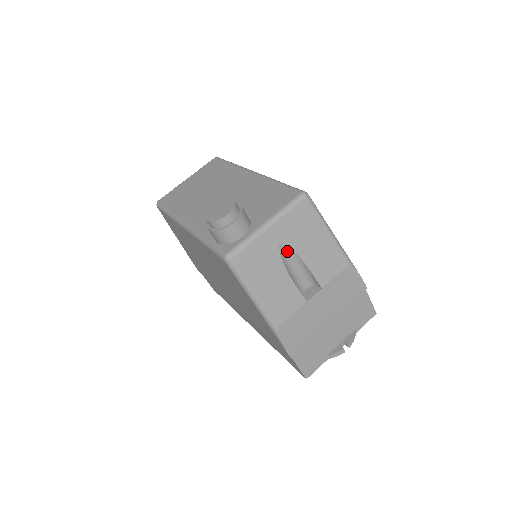
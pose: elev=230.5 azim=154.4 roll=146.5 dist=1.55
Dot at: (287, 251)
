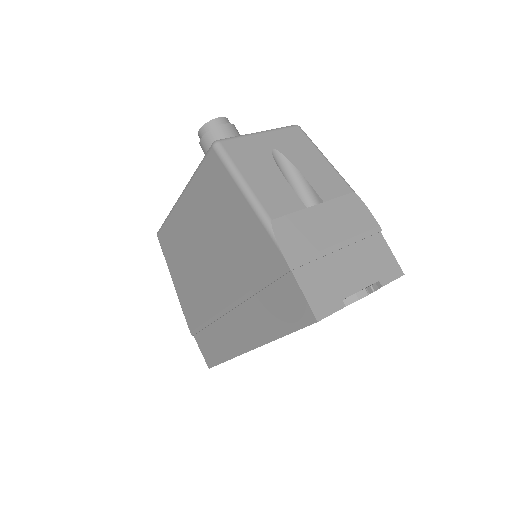
Dot at: (281, 159)
